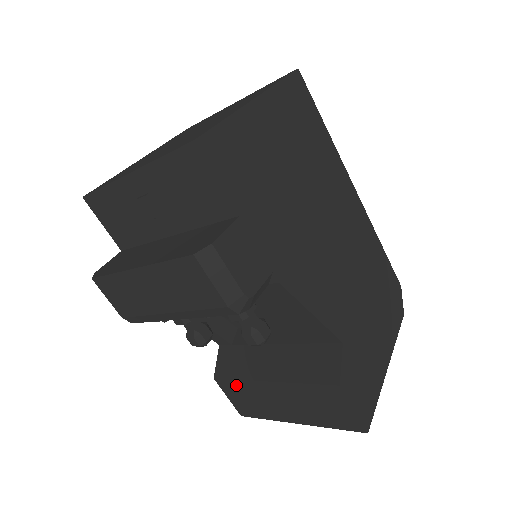
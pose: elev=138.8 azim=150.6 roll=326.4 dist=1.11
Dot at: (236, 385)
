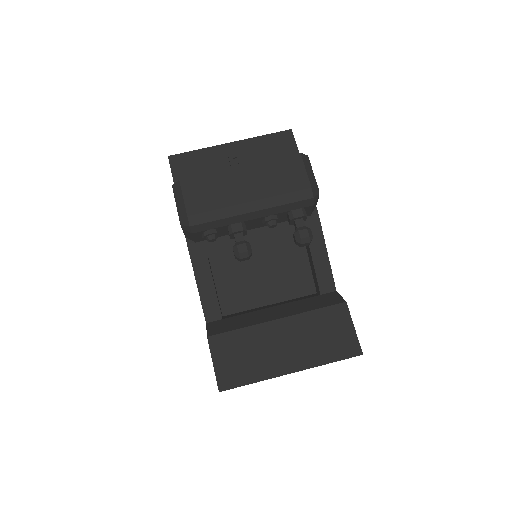
Dot at: (234, 338)
